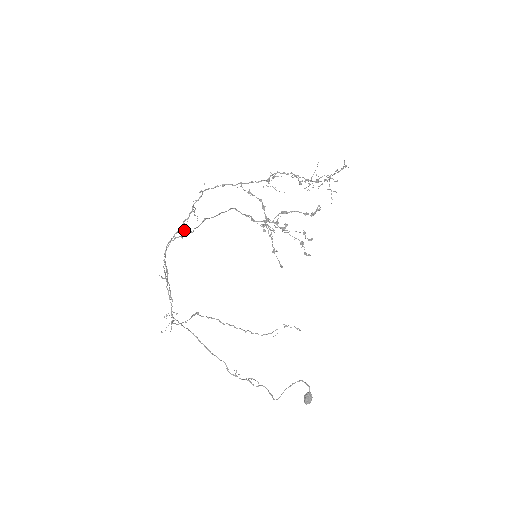
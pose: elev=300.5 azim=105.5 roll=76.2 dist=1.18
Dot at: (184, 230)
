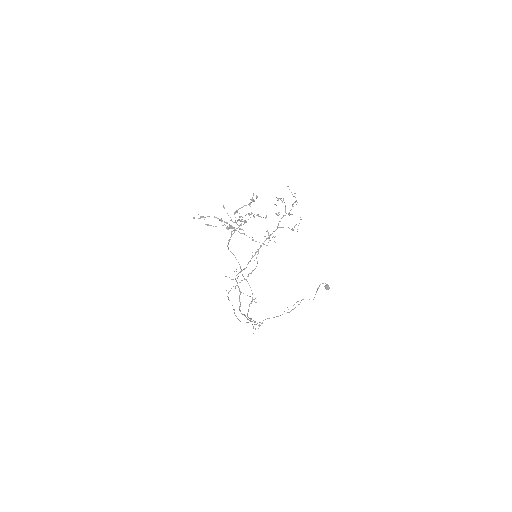
Dot at: (252, 298)
